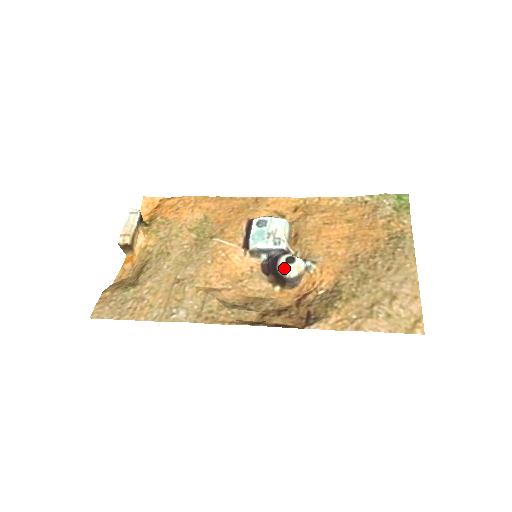
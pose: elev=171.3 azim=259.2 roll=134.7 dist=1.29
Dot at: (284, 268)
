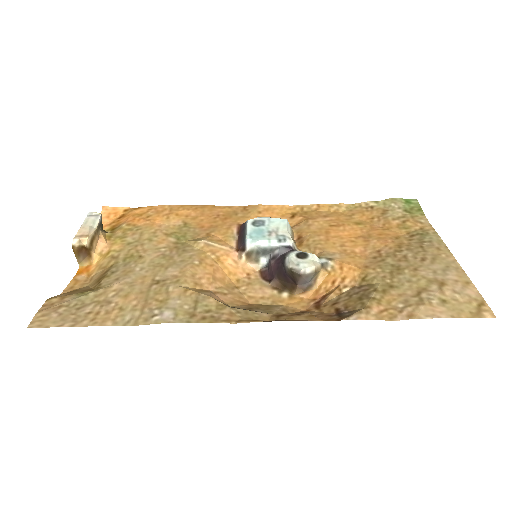
Dot at: (296, 263)
